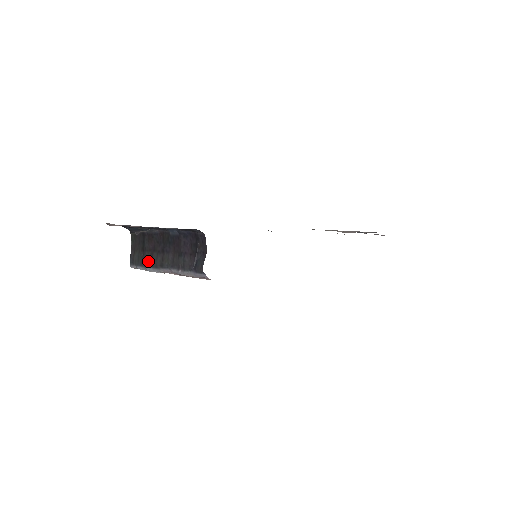
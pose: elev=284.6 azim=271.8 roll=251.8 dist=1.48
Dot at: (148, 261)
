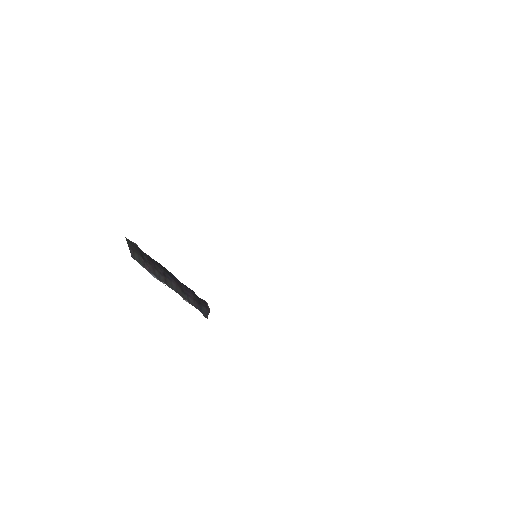
Dot at: (151, 270)
